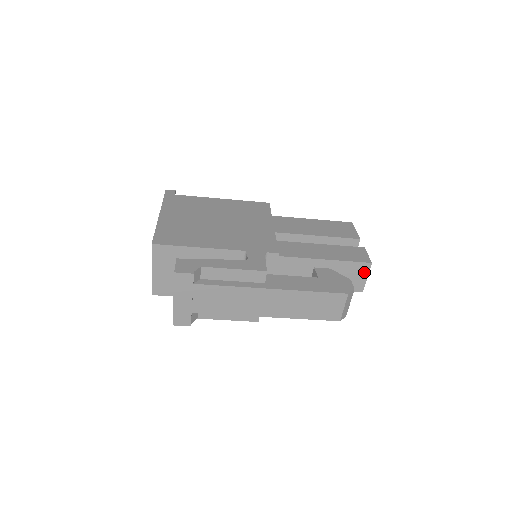
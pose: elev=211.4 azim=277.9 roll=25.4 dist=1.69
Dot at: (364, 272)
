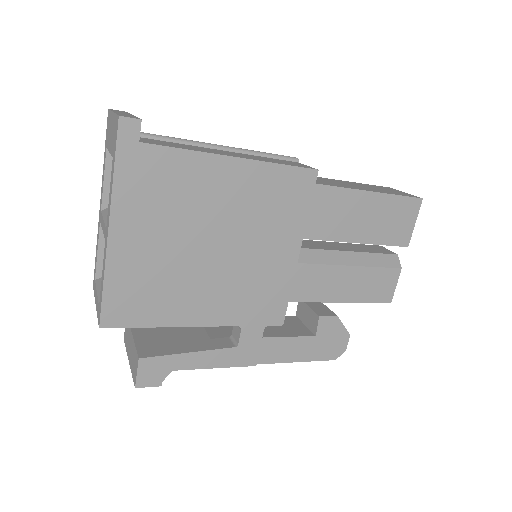
Dot at: occluded
